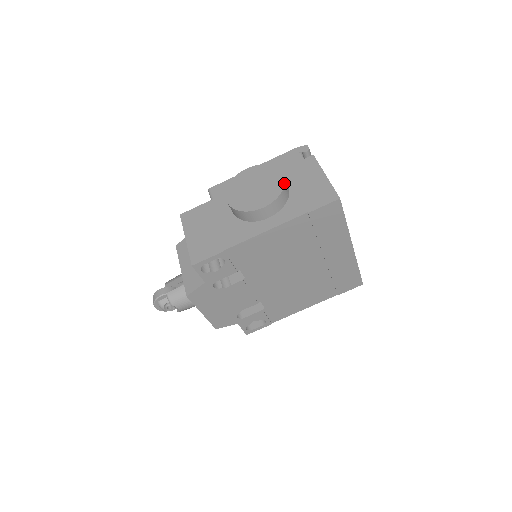
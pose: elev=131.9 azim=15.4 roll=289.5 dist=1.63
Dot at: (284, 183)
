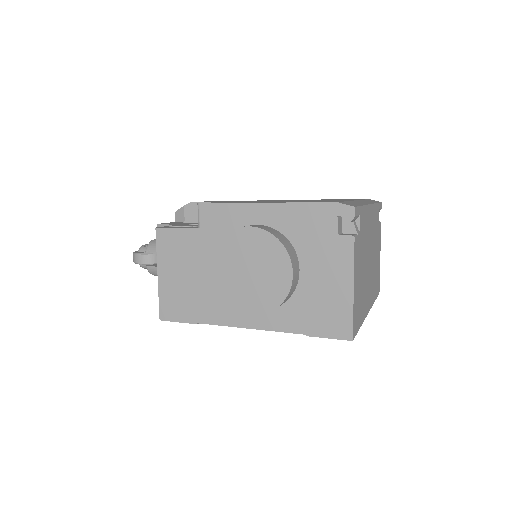
Dot at: (287, 293)
